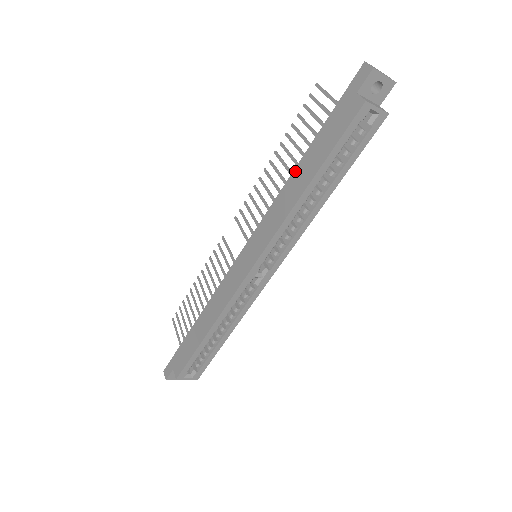
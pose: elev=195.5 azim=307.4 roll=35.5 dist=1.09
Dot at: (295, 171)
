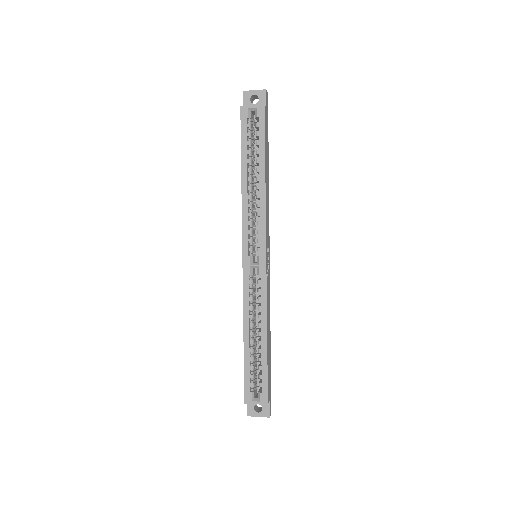
Dot at: occluded
